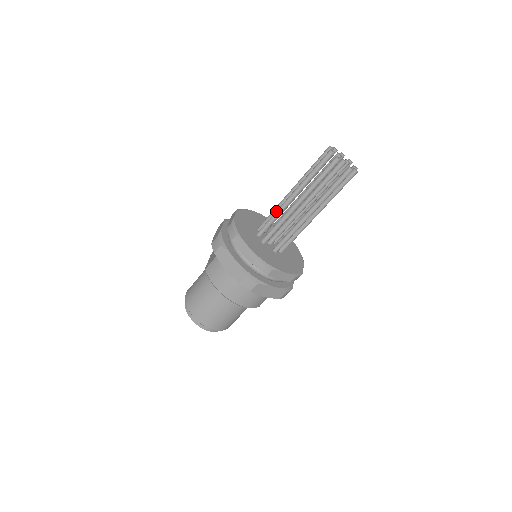
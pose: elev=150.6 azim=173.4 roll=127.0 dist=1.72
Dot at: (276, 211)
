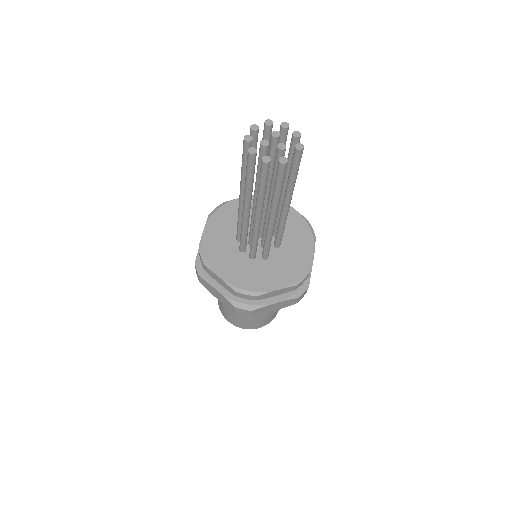
Dot at: (254, 237)
